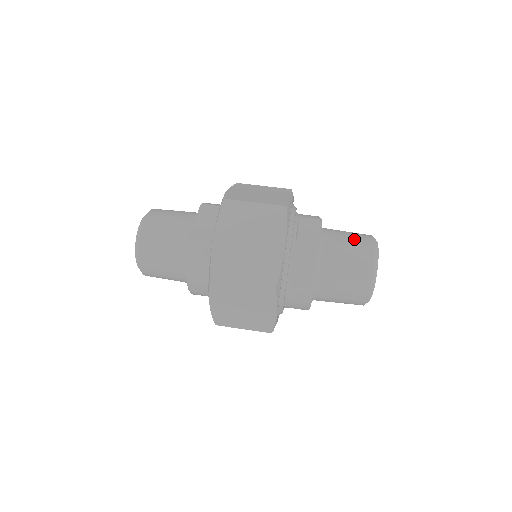
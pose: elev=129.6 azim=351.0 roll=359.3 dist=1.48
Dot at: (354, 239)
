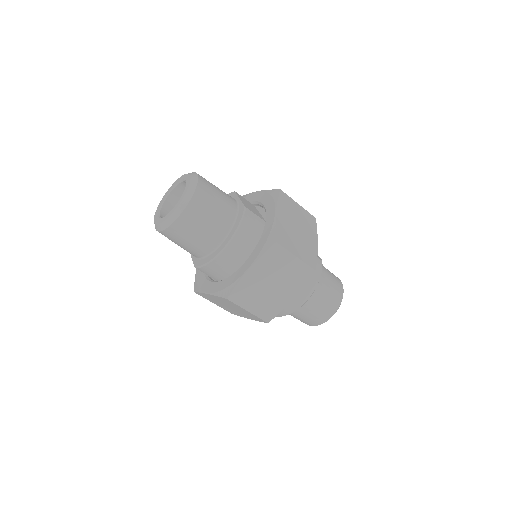
Dot at: occluded
